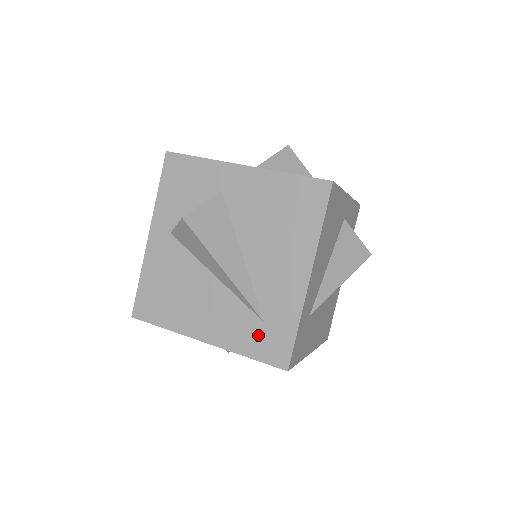
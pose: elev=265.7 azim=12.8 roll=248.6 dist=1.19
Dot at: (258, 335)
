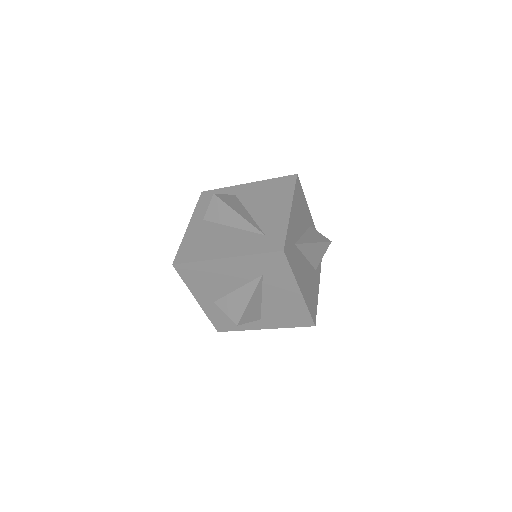
Dot at: (262, 242)
